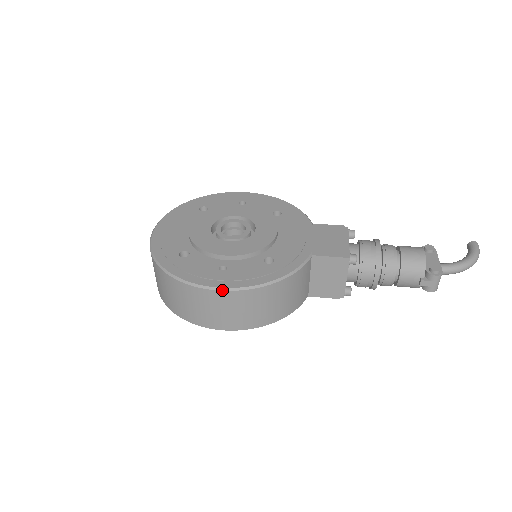
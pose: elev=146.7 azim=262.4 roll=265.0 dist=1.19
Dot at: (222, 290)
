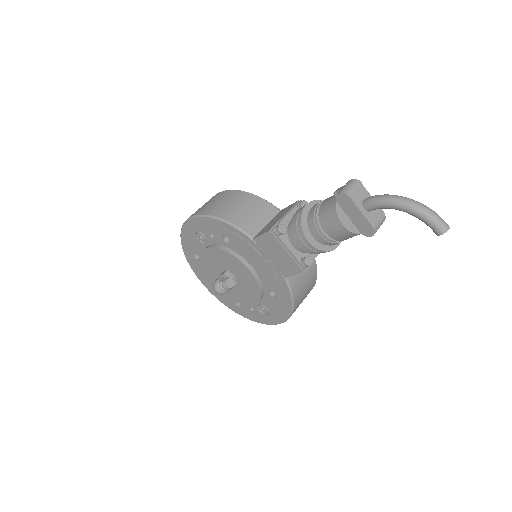
Dot at: occluded
